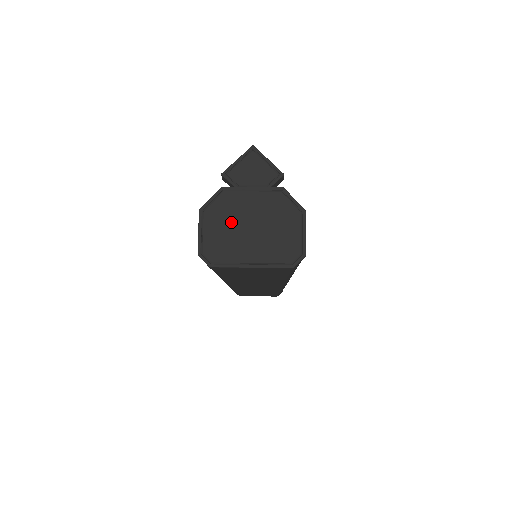
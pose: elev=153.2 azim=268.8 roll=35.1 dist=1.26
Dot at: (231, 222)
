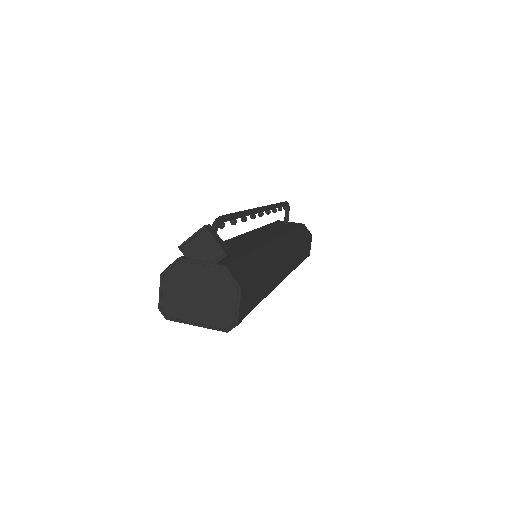
Dot at: (183, 288)
